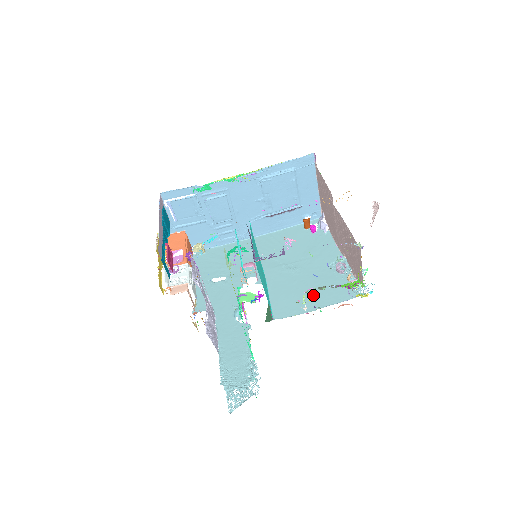
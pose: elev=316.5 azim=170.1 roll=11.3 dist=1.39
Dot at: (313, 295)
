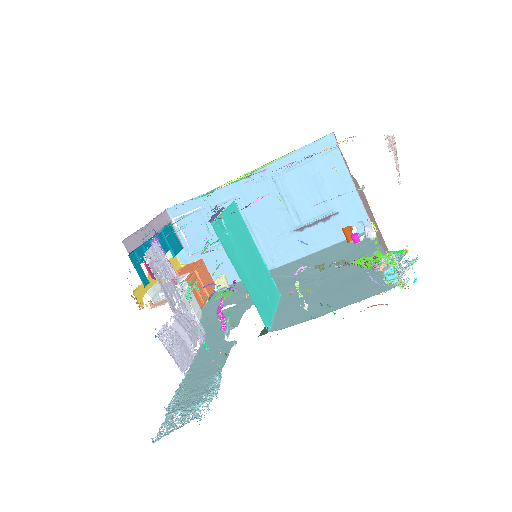
Dot at: (331, 299)
